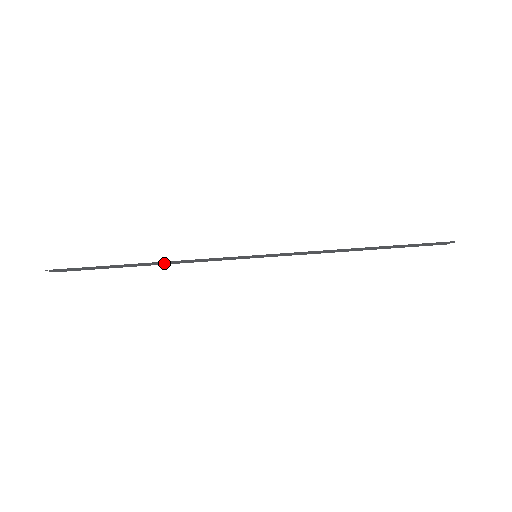
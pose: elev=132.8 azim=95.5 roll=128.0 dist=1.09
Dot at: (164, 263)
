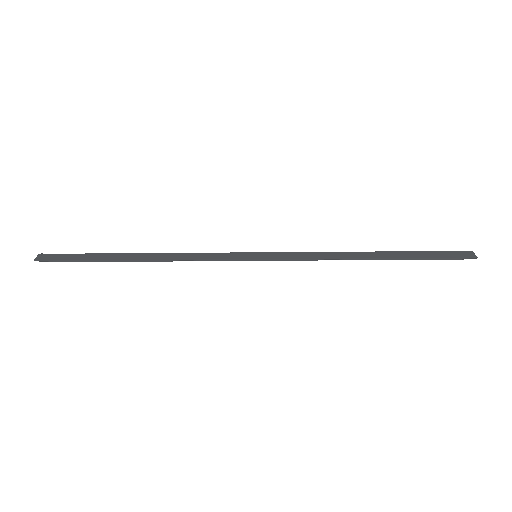
Dot at: (158, 261)
